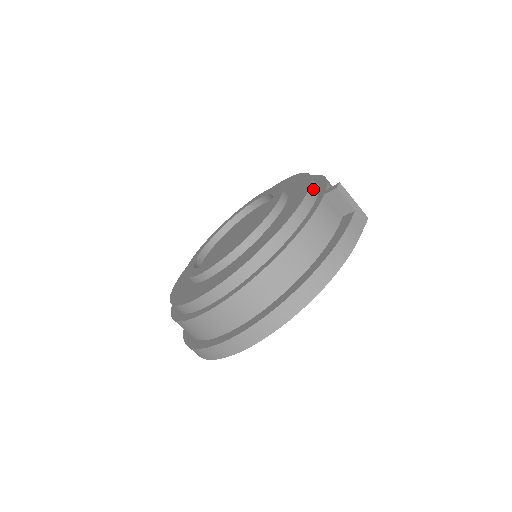
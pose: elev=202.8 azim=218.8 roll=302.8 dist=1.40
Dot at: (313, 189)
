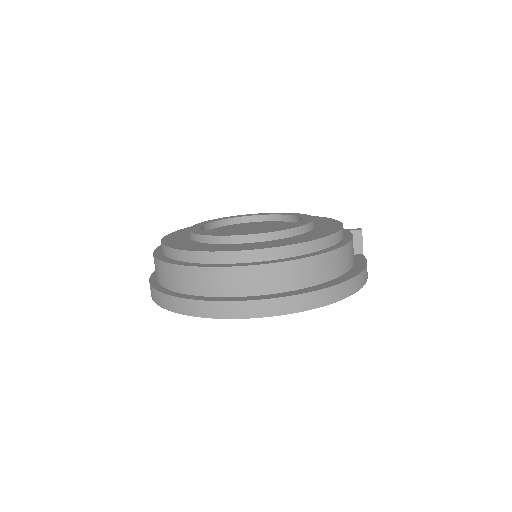
Dot at: occluded
